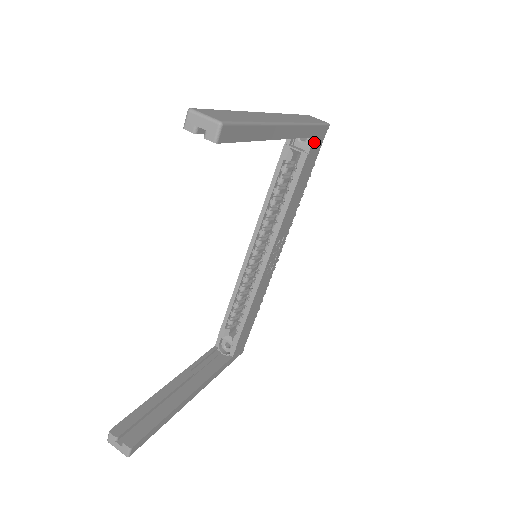
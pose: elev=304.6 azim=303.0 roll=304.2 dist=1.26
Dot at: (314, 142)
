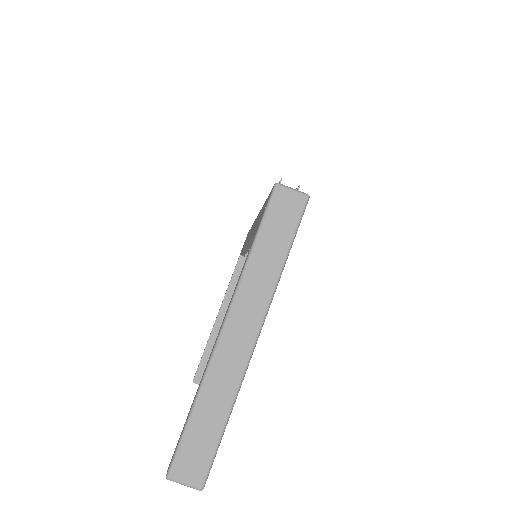
Dot at: occluded
